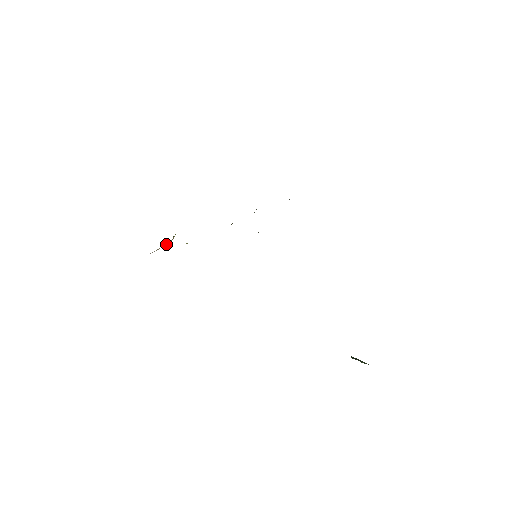
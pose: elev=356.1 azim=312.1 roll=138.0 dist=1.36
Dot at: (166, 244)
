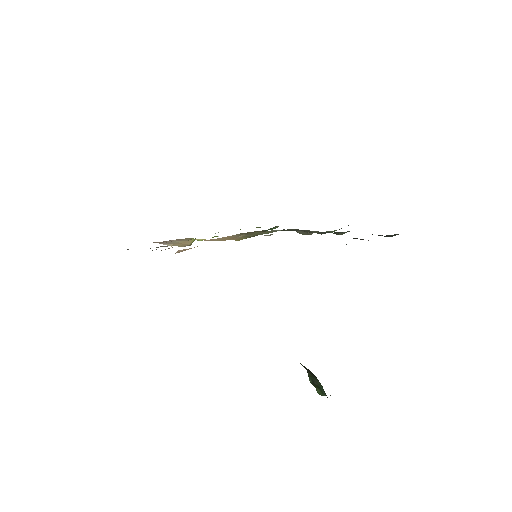
Dot at: (181, 241)
